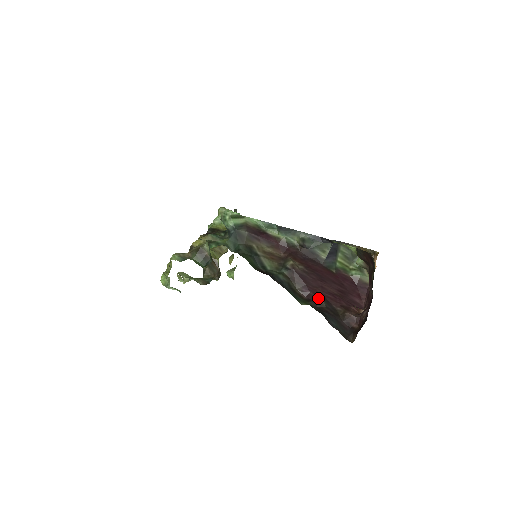
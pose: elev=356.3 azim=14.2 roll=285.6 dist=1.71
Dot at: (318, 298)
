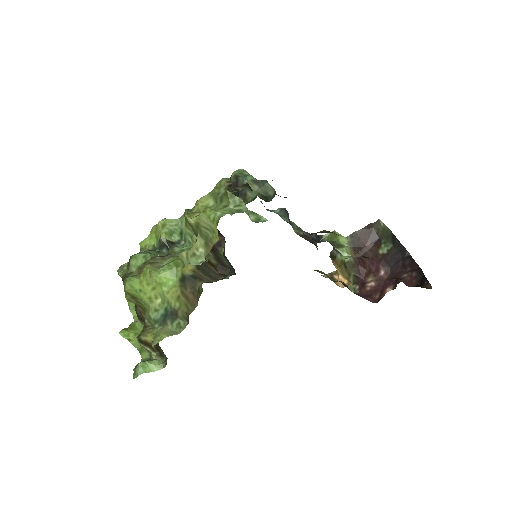
Dot at: occluded
